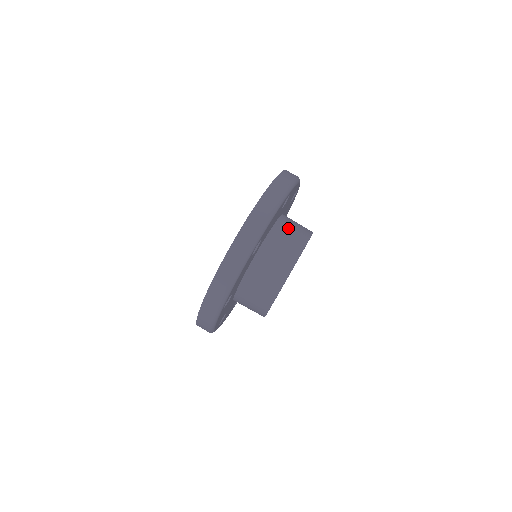
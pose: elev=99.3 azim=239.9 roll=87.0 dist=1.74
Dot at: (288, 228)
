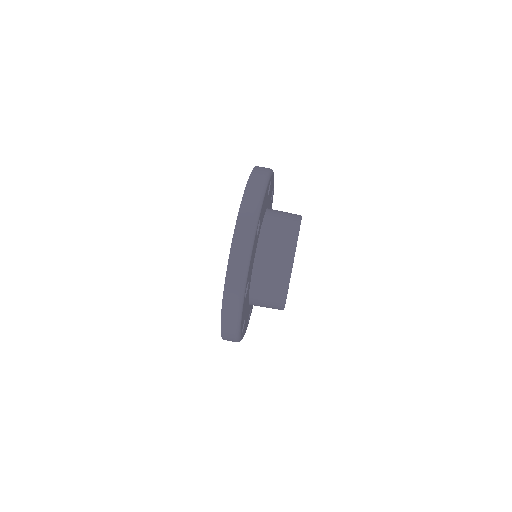
Dot at: occluded
